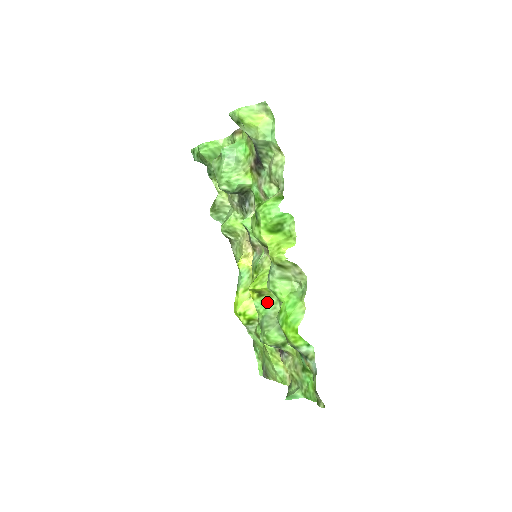
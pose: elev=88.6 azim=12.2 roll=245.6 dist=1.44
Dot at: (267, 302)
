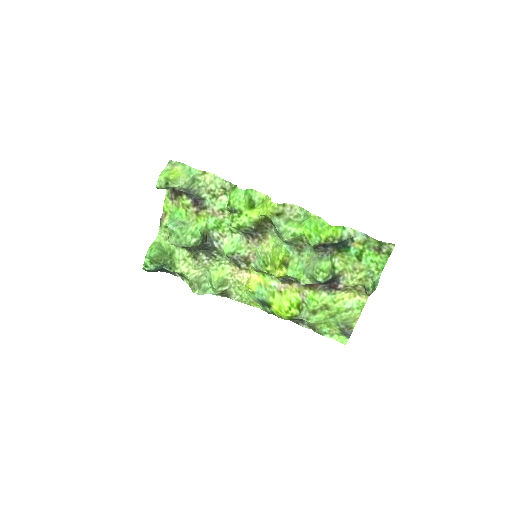
Dot at: (295, 265)
